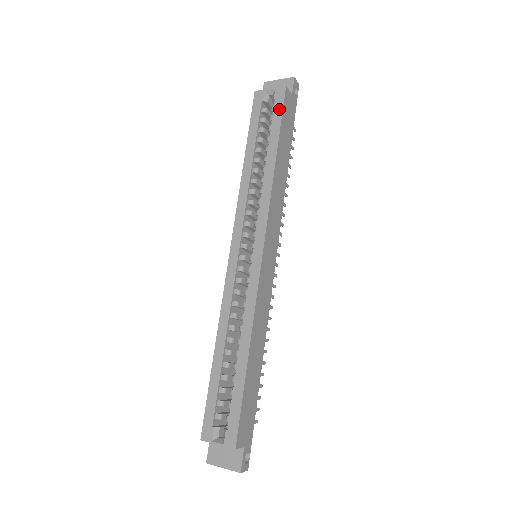
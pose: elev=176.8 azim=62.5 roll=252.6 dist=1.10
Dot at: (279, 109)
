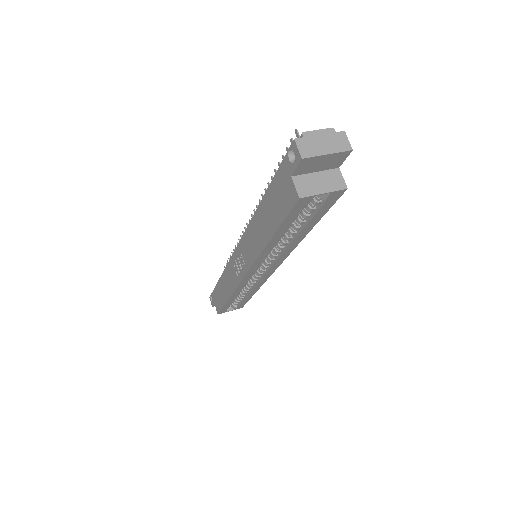
Dot at: (328, 207)
